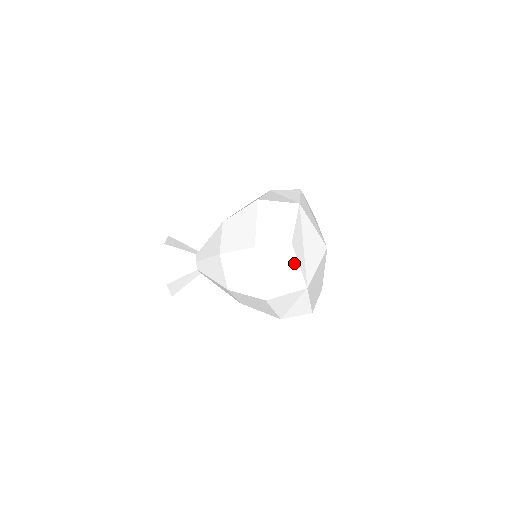
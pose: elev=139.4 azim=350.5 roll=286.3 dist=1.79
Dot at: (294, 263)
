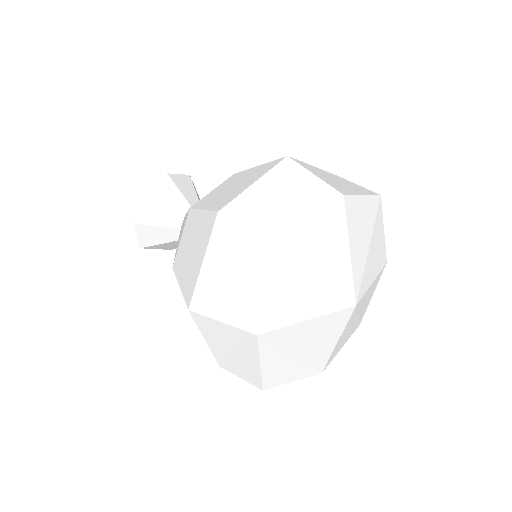
Dot at: (258, 276)
